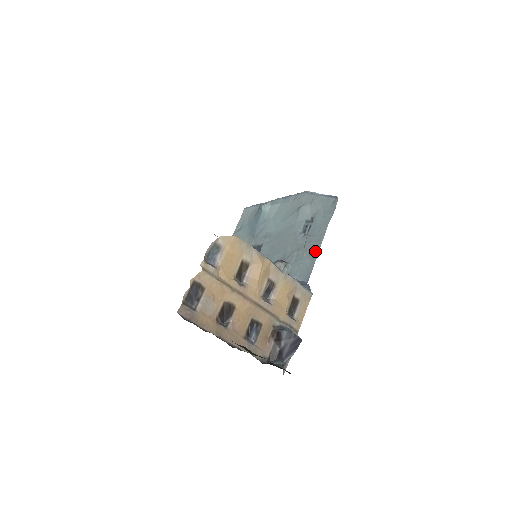
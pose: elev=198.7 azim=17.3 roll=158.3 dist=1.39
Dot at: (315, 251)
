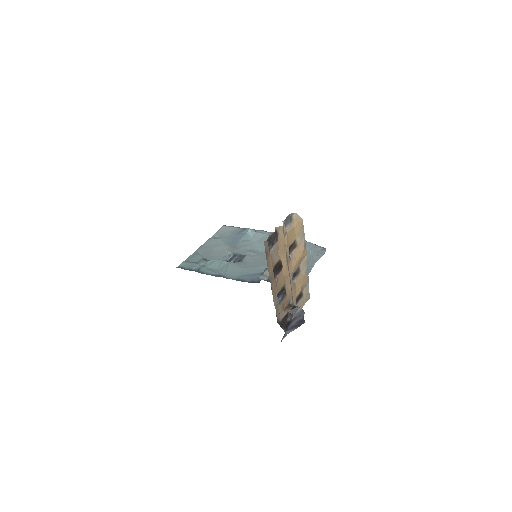
Dot at: occluded
